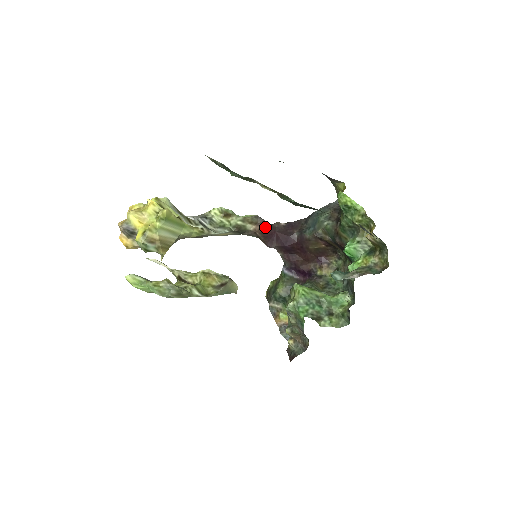
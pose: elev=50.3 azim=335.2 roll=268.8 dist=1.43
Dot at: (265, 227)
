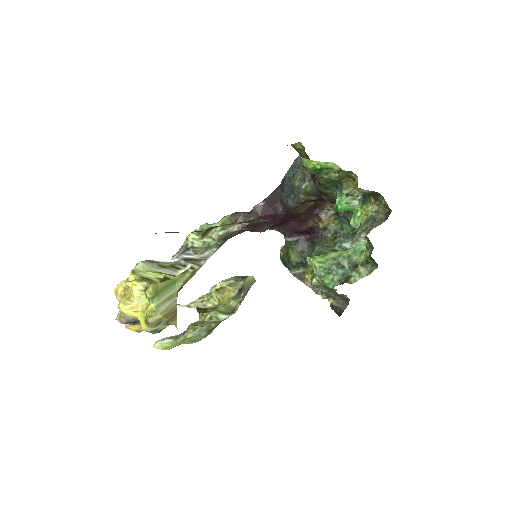
Dot at: (247, 219)
